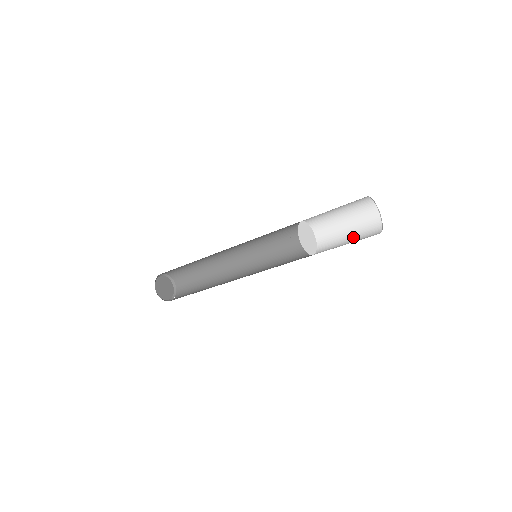
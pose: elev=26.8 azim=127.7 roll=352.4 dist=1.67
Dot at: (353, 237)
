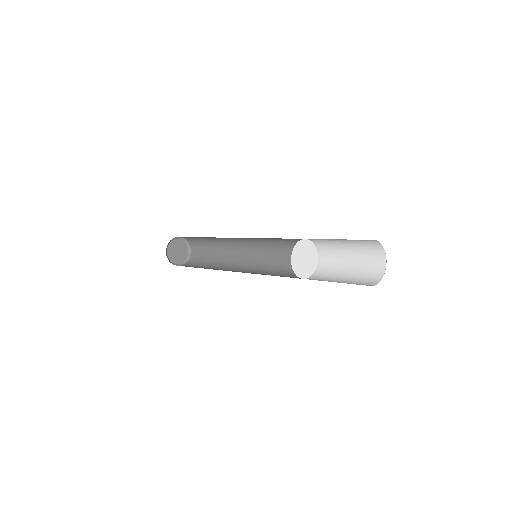
Dot at: (352, 272)
